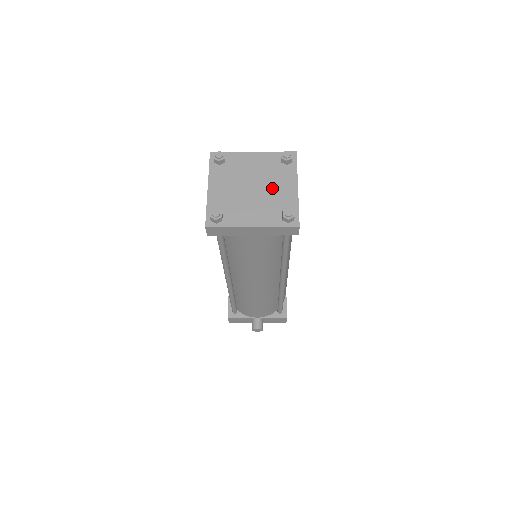
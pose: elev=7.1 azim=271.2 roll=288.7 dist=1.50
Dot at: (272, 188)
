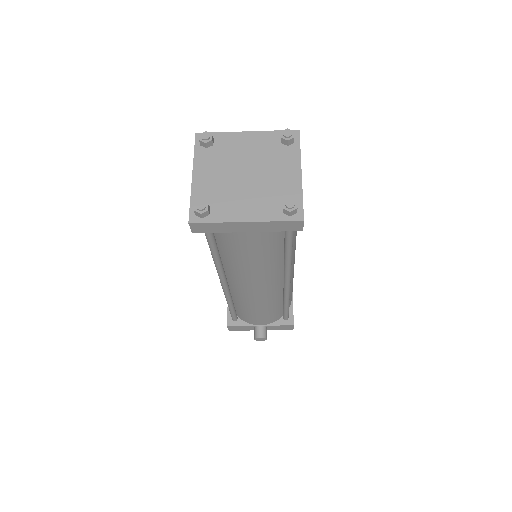
Dot at: (270, 174)
